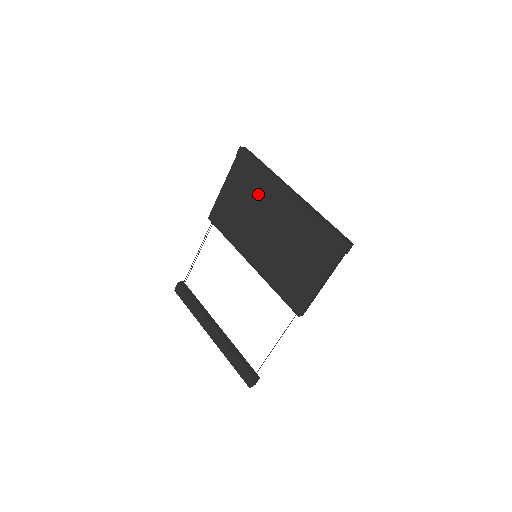
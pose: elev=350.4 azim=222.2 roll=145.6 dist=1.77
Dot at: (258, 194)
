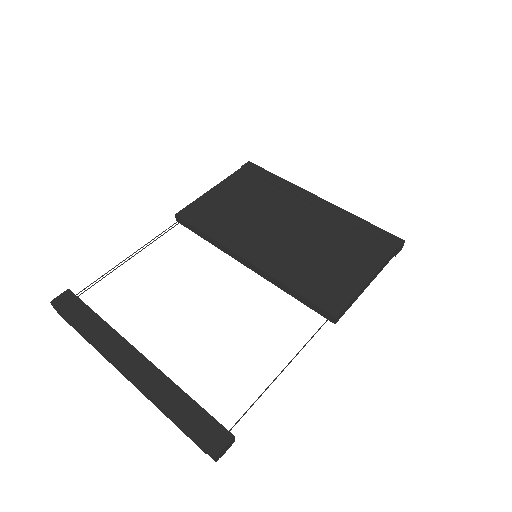
Dot at: (271, 197)
